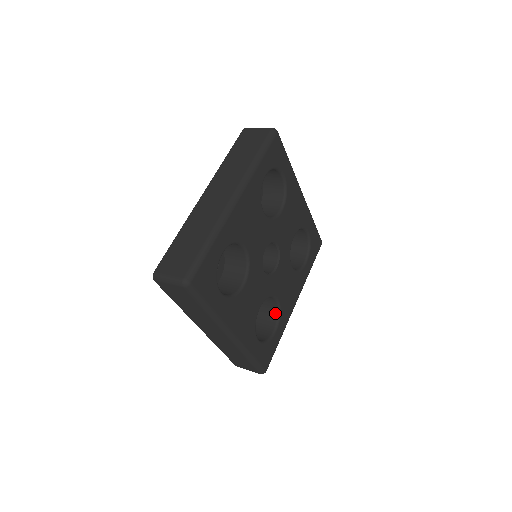
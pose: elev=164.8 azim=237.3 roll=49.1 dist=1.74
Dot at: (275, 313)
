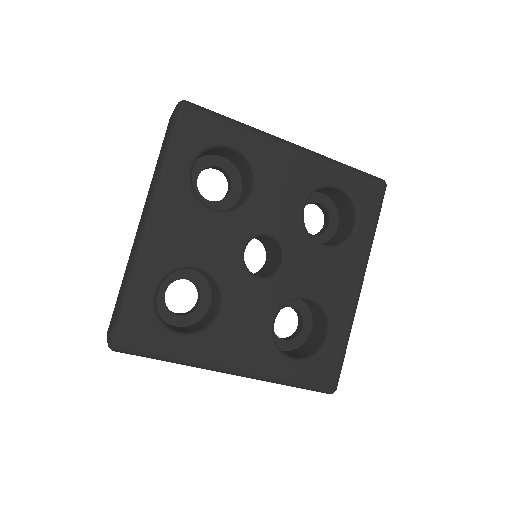
Dot at: (322, 313)
